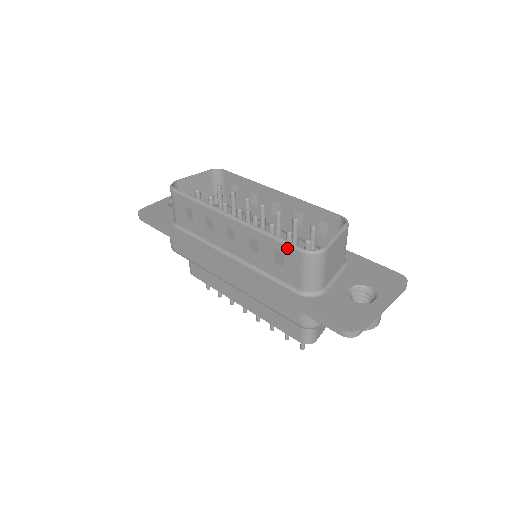
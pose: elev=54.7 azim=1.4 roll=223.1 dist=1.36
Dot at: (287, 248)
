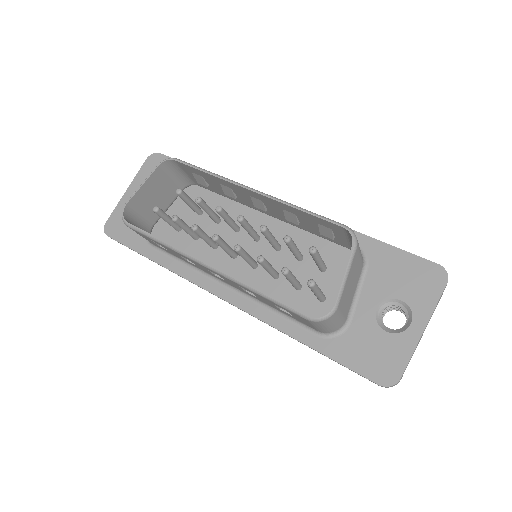
Dot at: (288, 311)
